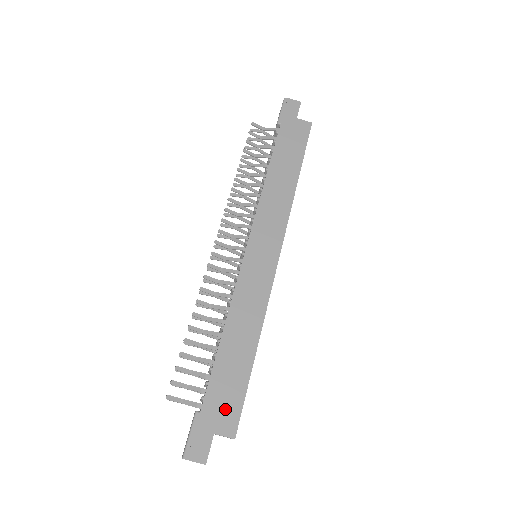
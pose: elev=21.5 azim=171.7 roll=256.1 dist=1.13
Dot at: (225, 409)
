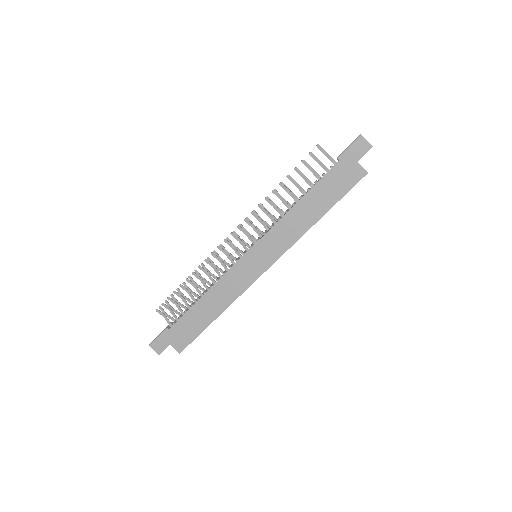
Dot at: (182, 337)
